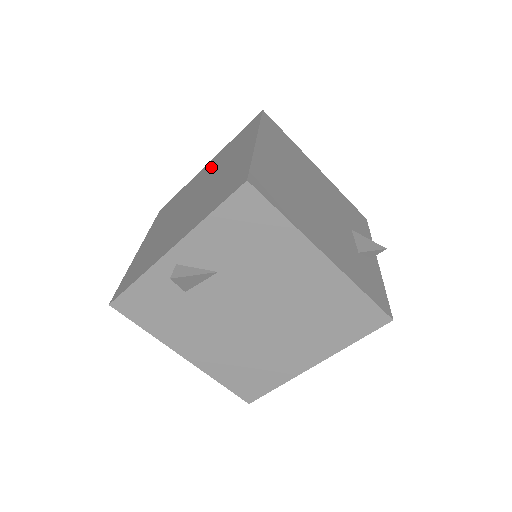
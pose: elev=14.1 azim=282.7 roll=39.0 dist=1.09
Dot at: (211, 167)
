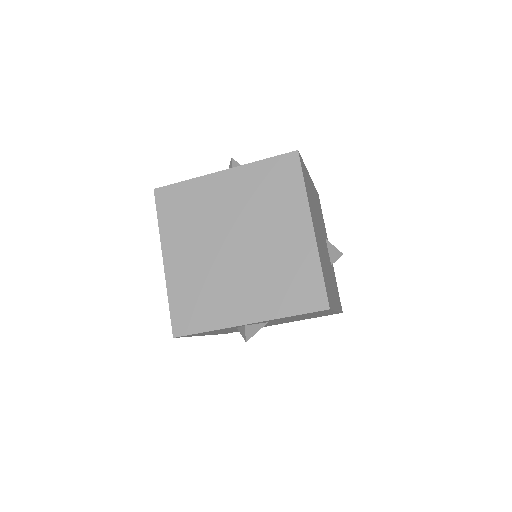
Dot at: (241, 195)
